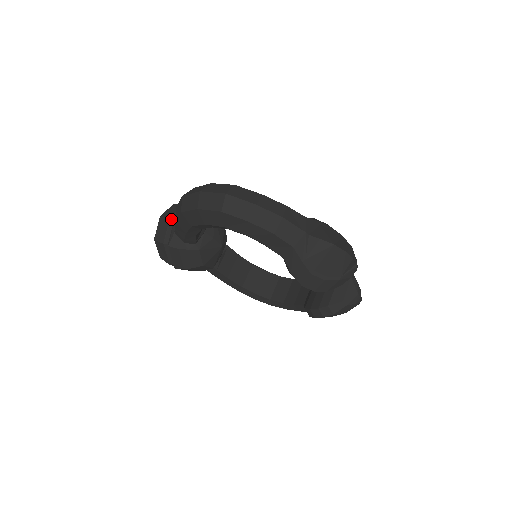
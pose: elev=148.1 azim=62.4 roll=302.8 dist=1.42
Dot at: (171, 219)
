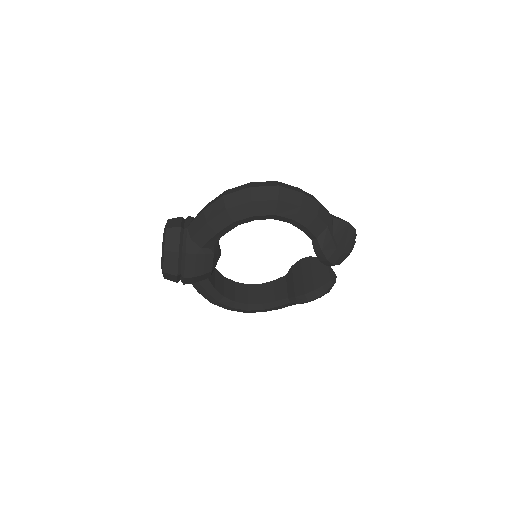
Dot at: (182, 229)
